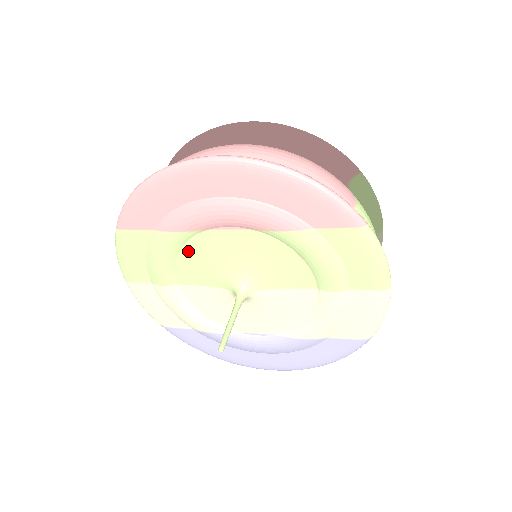
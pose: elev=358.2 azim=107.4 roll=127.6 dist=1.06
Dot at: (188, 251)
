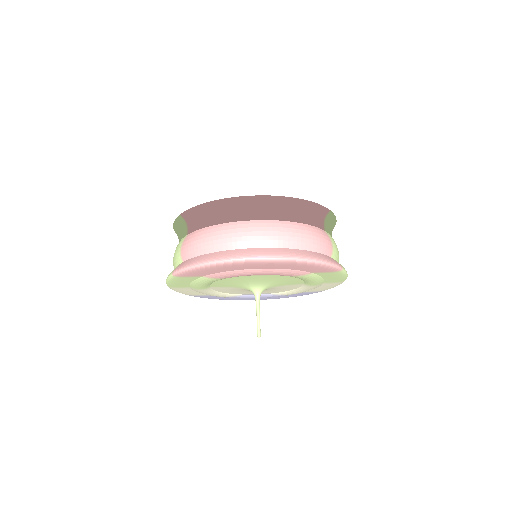
Dot at: (225, 280)
